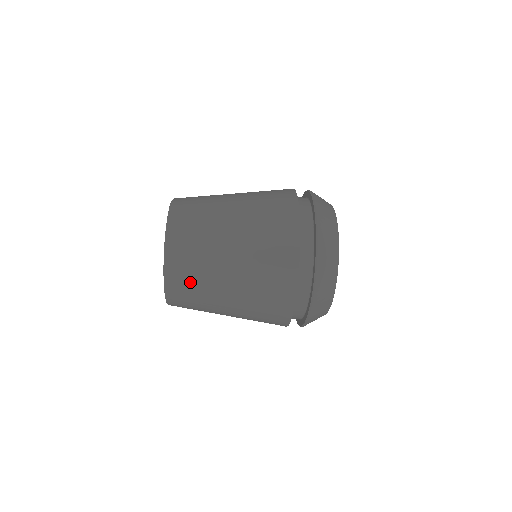
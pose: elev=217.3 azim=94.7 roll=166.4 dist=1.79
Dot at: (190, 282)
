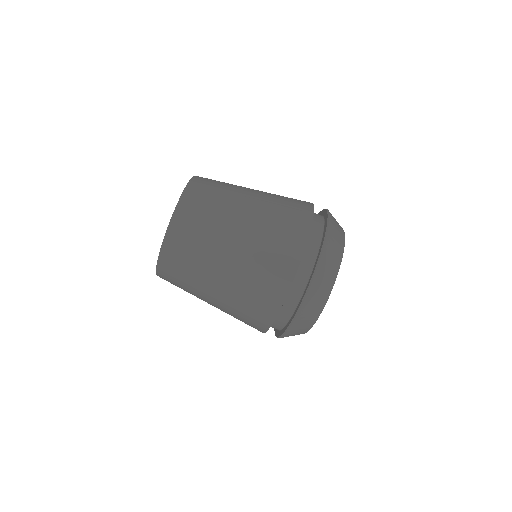
Dot at: (185, 259)
